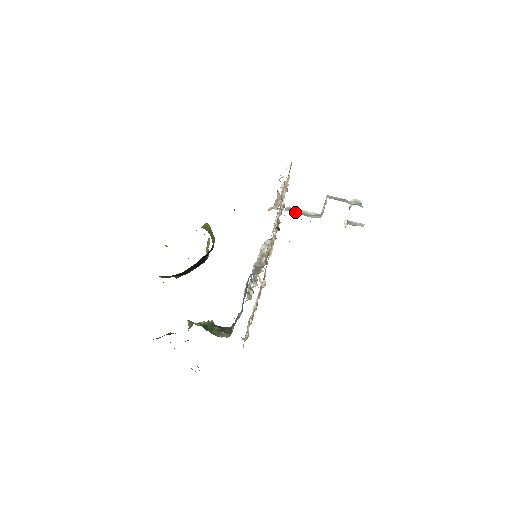
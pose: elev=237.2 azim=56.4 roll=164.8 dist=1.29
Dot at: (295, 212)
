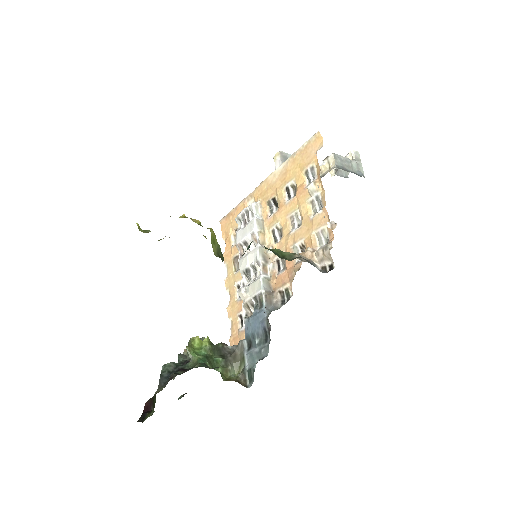
Dot at: occluded
